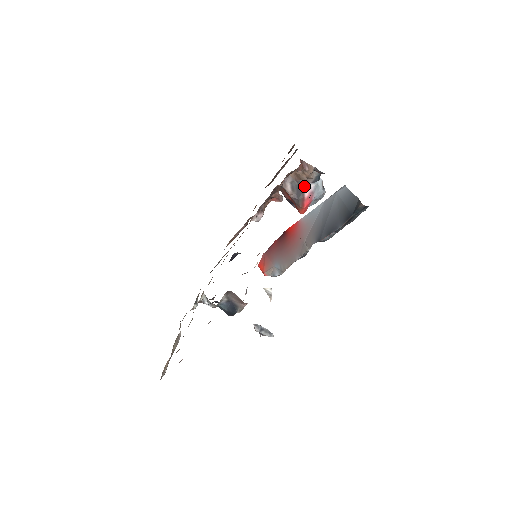
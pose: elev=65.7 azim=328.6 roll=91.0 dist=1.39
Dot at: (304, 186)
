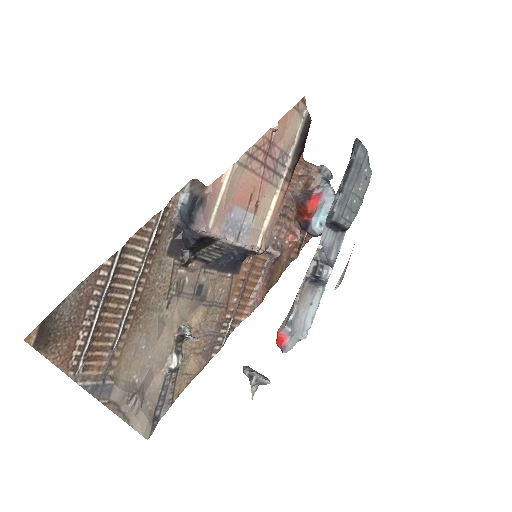
Dot at: (313, 191)
